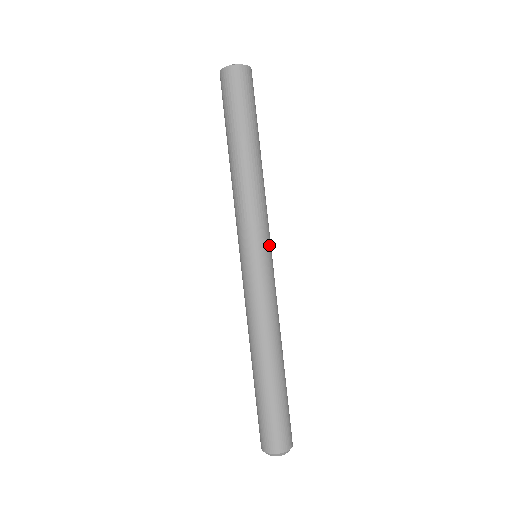
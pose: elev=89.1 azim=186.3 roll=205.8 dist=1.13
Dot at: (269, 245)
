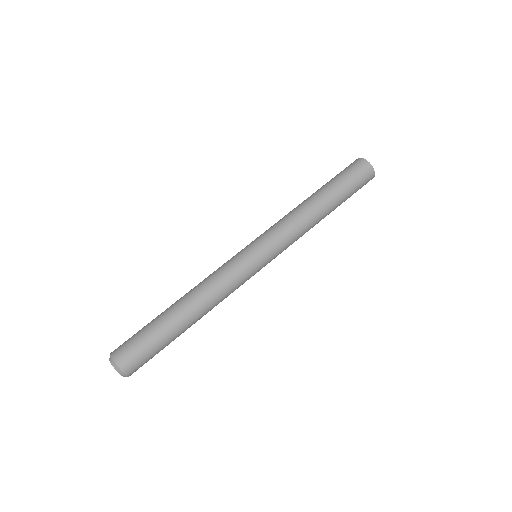
Dot at: (263, 247)
